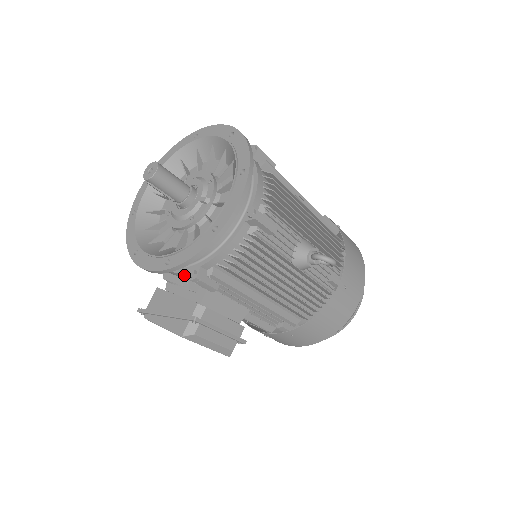
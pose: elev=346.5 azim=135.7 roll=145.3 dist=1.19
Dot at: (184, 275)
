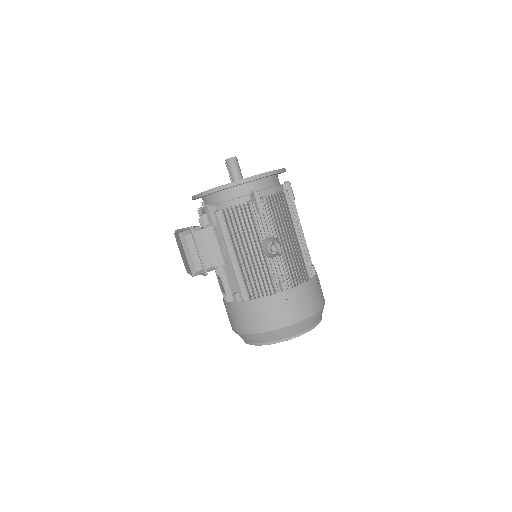
Dot at: occluded
